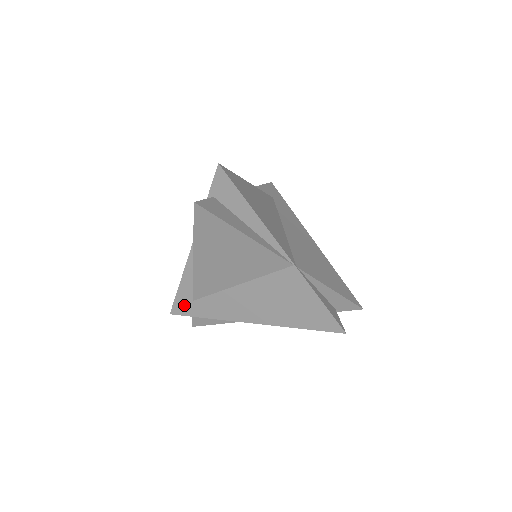
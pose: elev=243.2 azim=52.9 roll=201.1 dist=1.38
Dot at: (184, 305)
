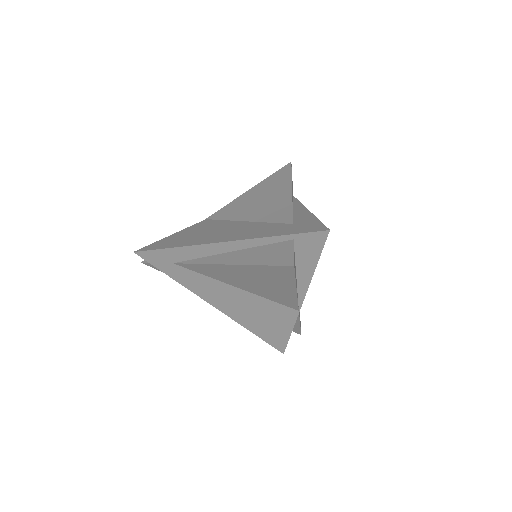
Dot at: (159, 259)
